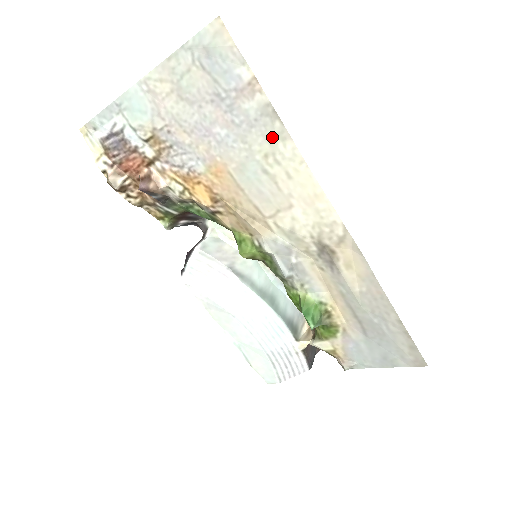
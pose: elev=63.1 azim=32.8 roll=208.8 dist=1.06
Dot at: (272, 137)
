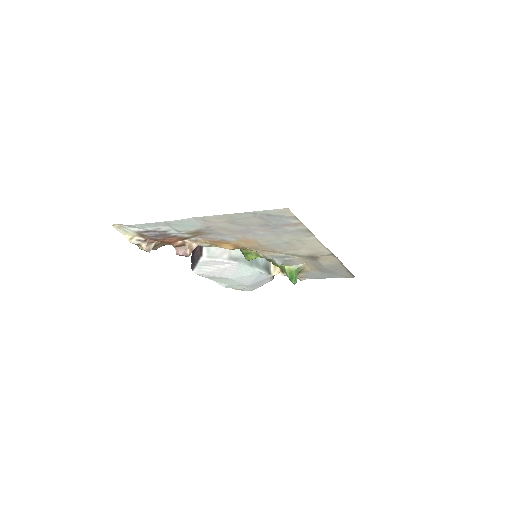
Dot at: (301, 236)
